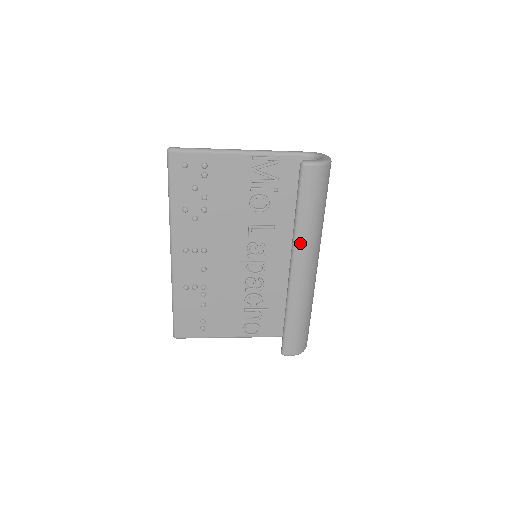
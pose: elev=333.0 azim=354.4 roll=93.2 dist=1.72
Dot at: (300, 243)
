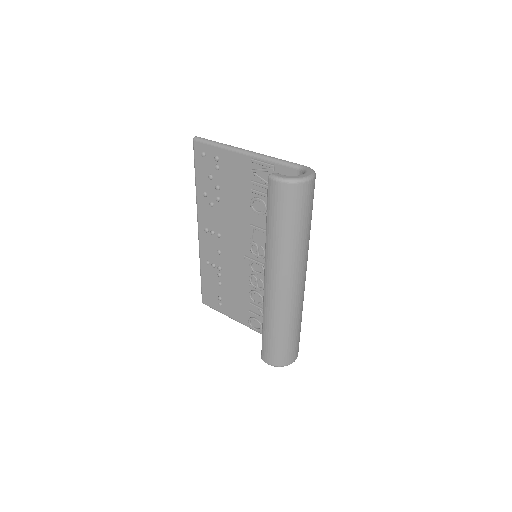
Dot at: (269, 256)
